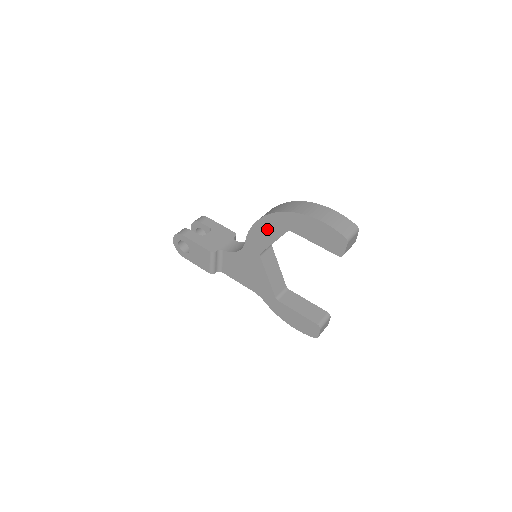
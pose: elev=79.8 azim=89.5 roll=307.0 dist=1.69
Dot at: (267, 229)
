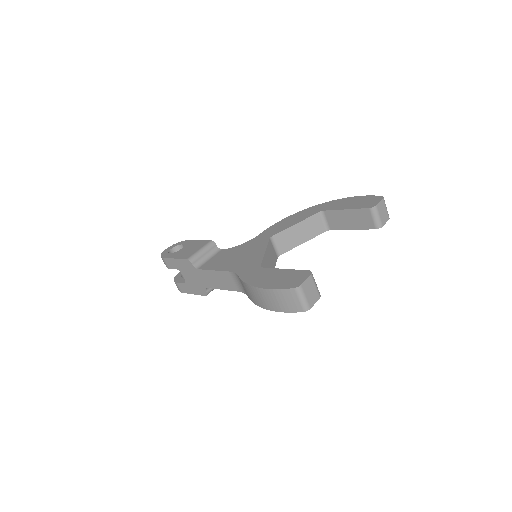
Dot at: (296, 218)
